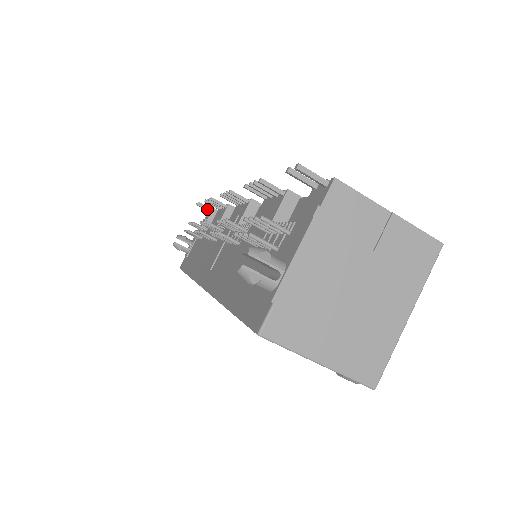
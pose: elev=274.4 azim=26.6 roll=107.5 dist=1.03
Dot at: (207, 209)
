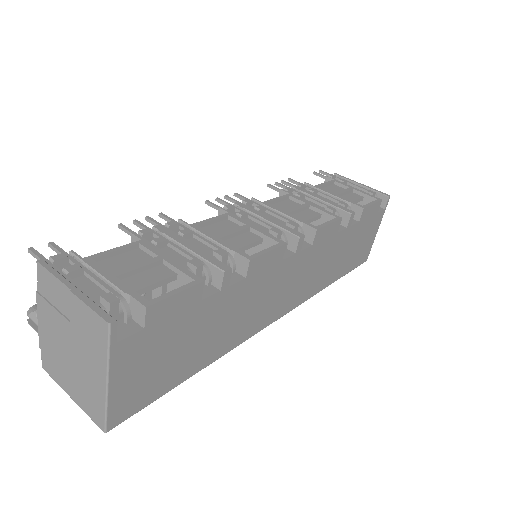
Dot at: (323, 178)
